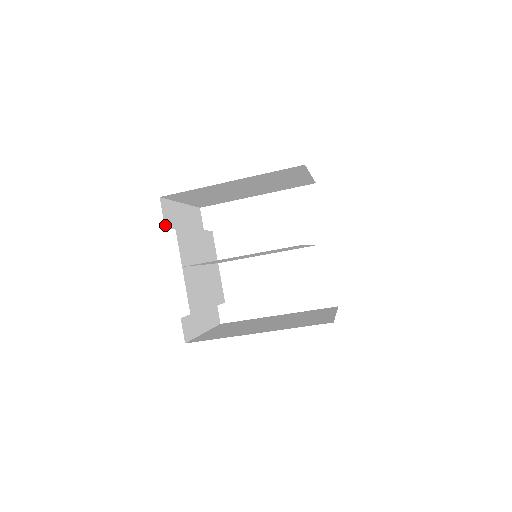
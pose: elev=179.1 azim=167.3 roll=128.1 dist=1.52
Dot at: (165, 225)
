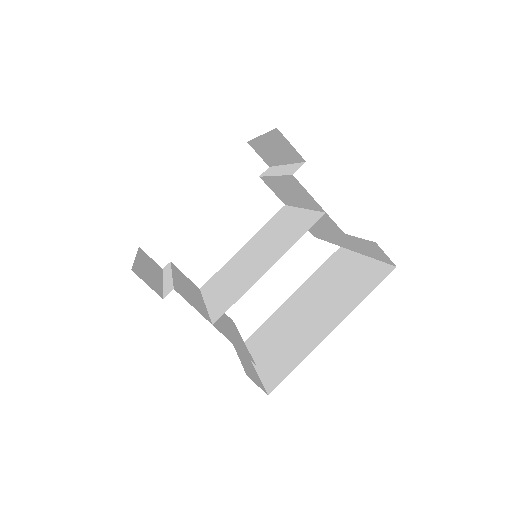
Dot at: occluded
